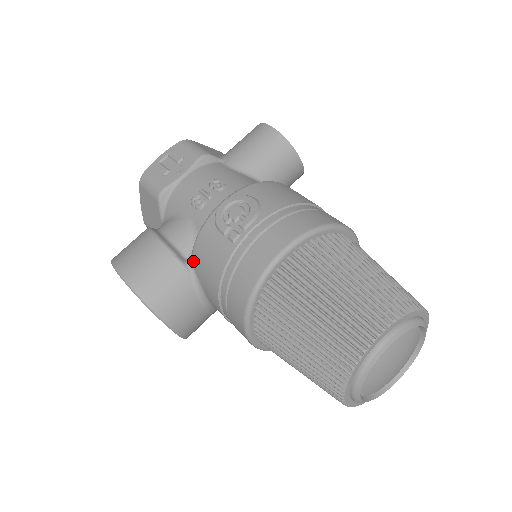
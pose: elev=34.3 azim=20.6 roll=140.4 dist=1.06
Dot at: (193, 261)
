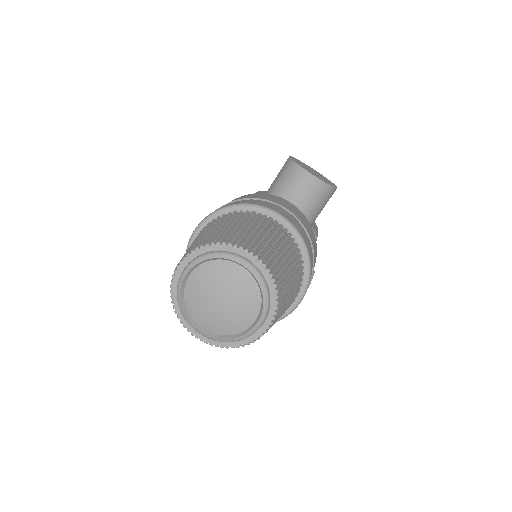
Dot at: occluded
